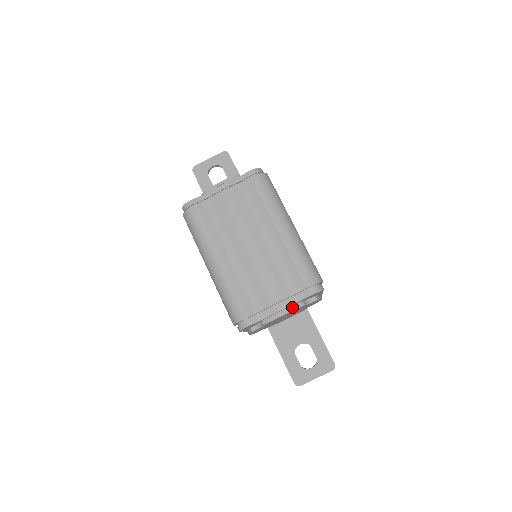
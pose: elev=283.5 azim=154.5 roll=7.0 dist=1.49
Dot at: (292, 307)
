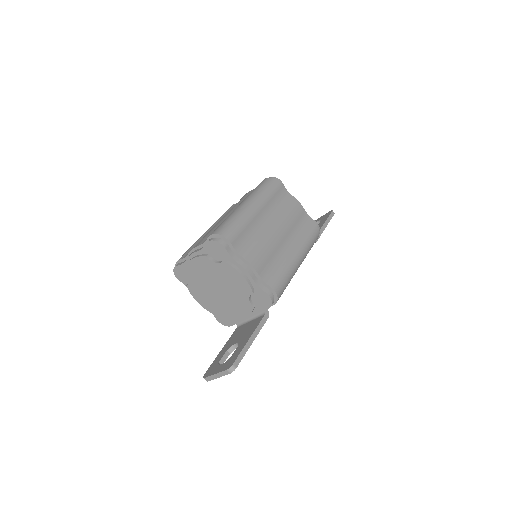
Dot at: (198, 255)
